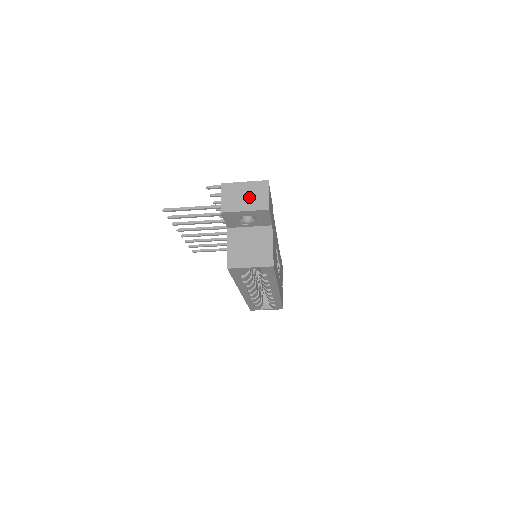
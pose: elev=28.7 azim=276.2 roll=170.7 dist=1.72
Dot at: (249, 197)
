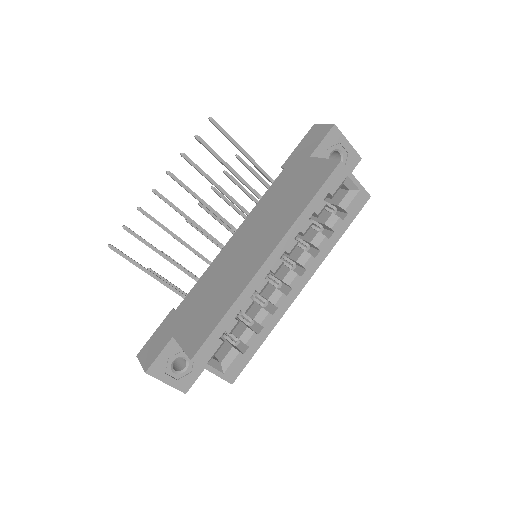
Dot at: occluded
